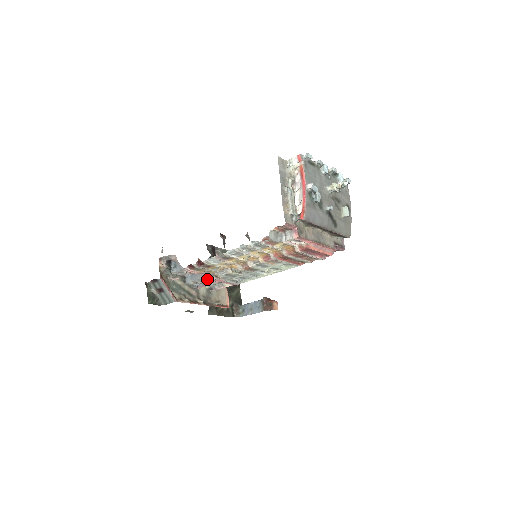
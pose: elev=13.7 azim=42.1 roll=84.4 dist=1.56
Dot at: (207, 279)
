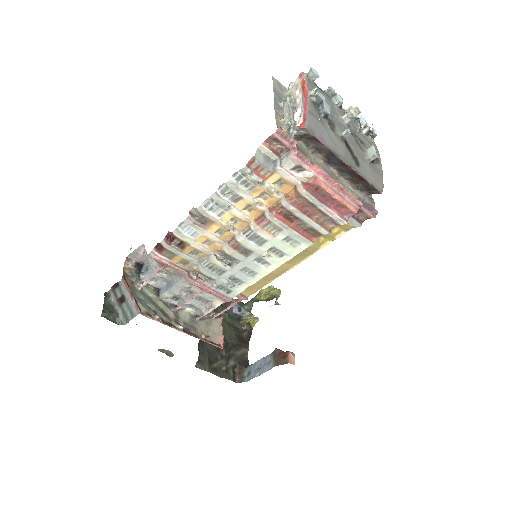
Dot at: (187, 285)
